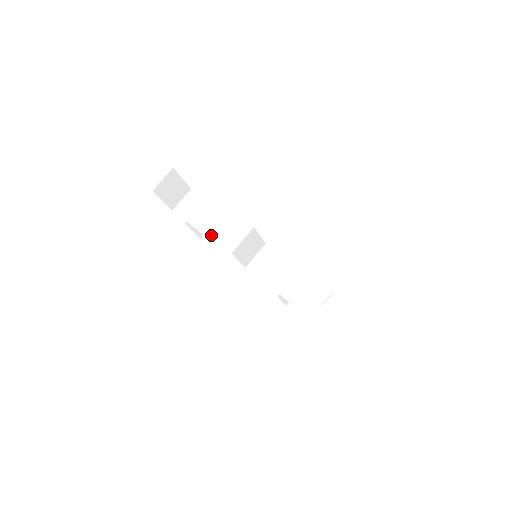
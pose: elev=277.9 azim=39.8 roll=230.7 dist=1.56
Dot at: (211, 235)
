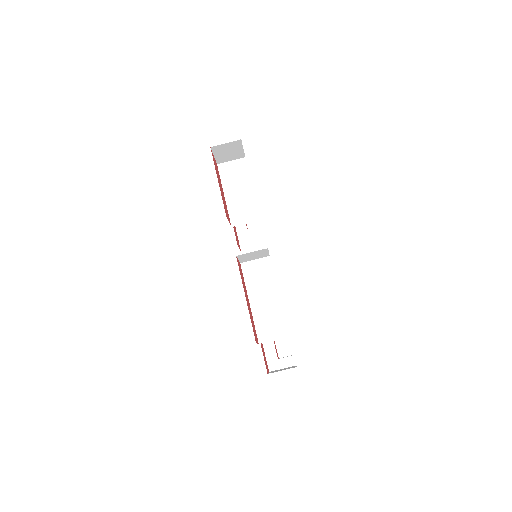
Dot at: (233, 215)
